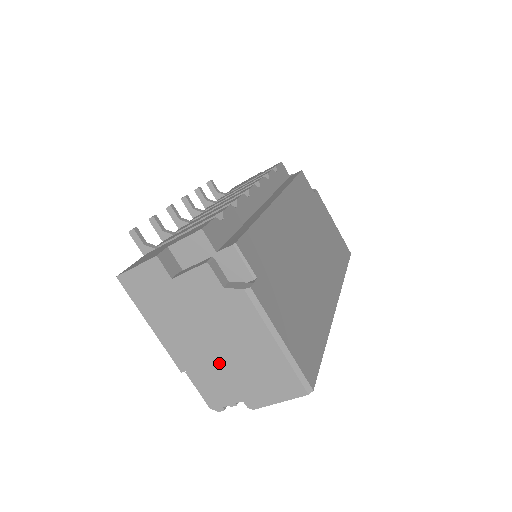
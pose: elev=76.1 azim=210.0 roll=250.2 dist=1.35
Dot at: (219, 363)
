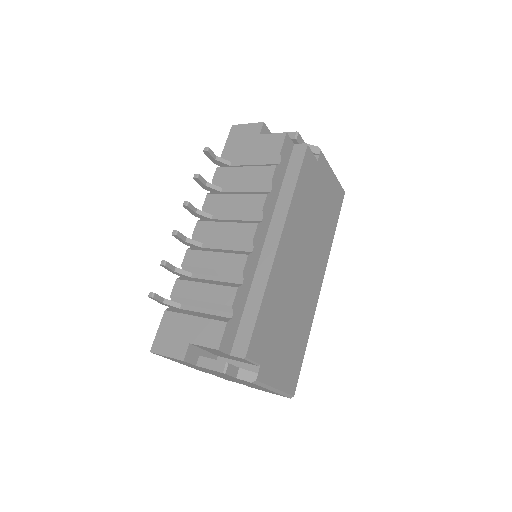
Dot at: occluded
